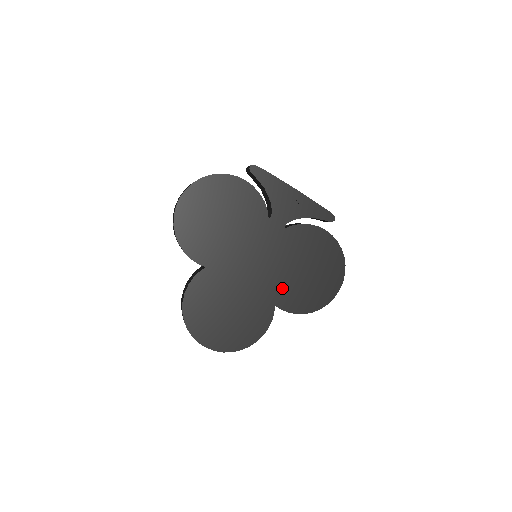
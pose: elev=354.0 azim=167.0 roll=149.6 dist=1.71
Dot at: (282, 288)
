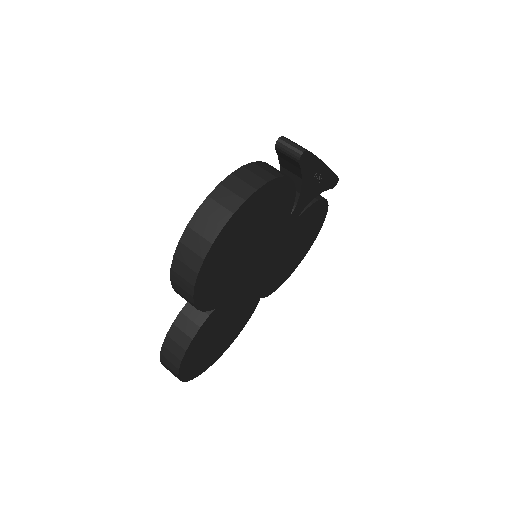
Dot at: (272, 279)
